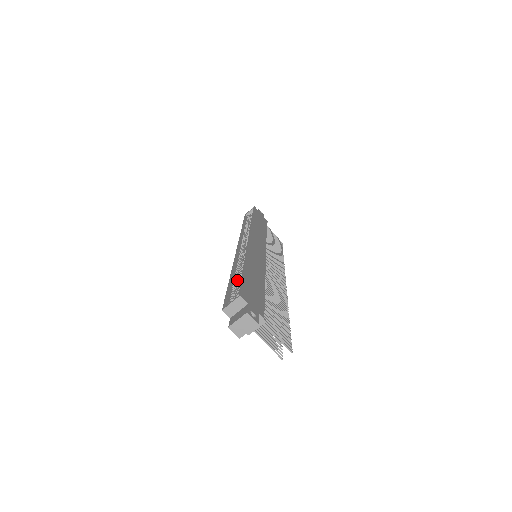
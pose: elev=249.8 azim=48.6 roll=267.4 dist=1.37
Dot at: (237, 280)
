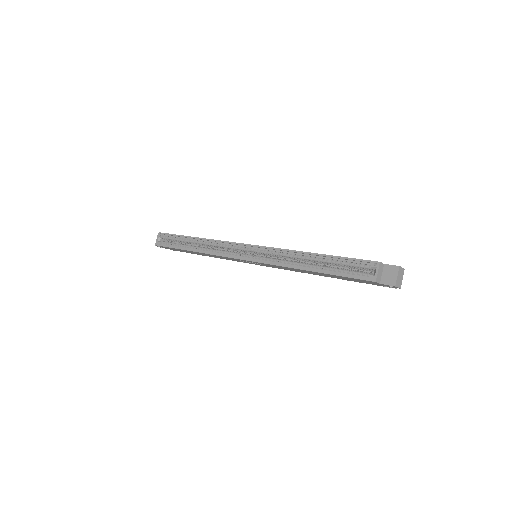
Dot at: (325, 266)
